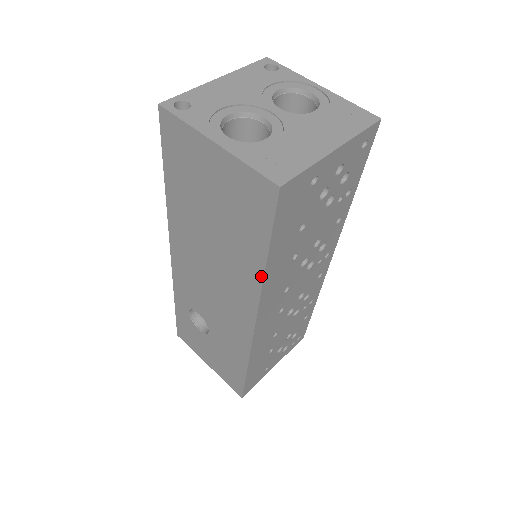
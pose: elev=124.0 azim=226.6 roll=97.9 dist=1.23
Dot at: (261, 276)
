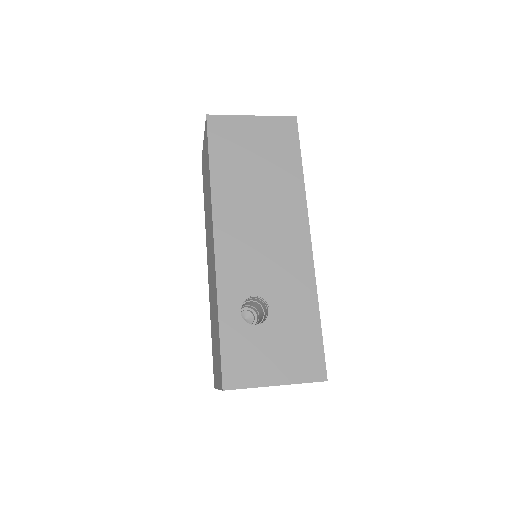
Dot at: (302, 183)
